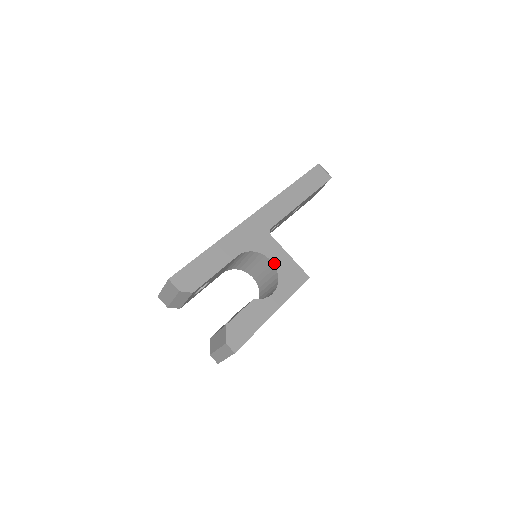
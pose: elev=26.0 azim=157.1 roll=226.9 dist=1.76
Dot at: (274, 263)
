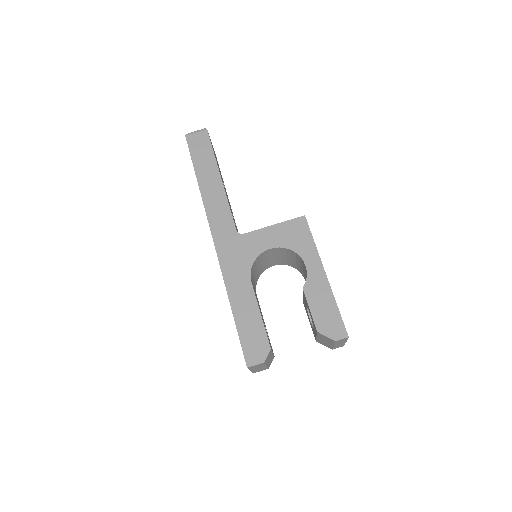
Dot at: (274, 247)
